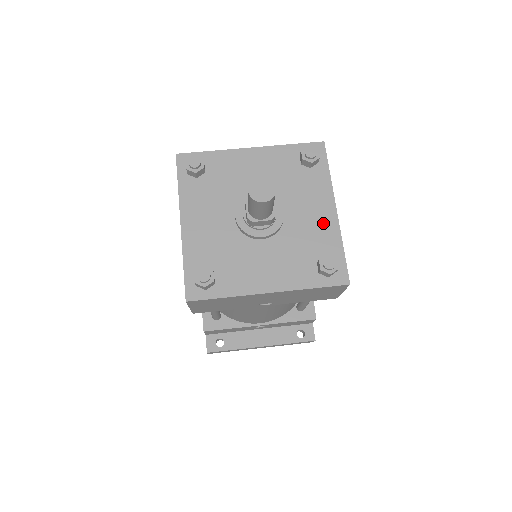
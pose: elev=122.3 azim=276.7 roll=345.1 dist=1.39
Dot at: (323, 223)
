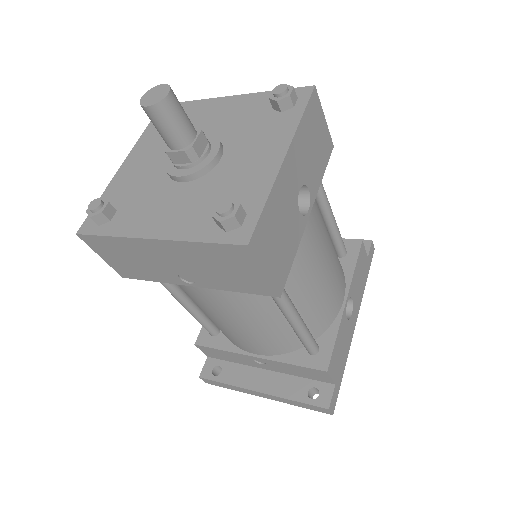
Dot at: (259, 170)
